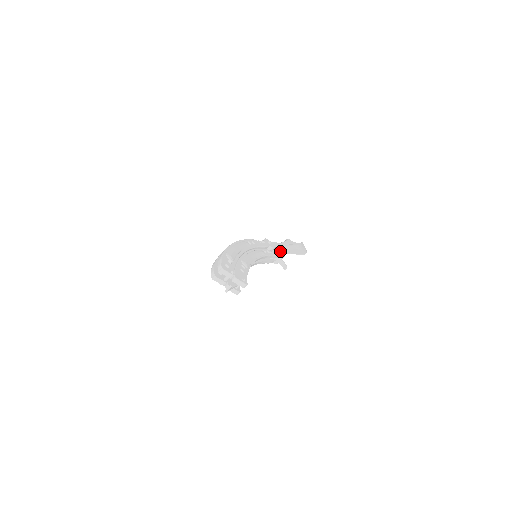
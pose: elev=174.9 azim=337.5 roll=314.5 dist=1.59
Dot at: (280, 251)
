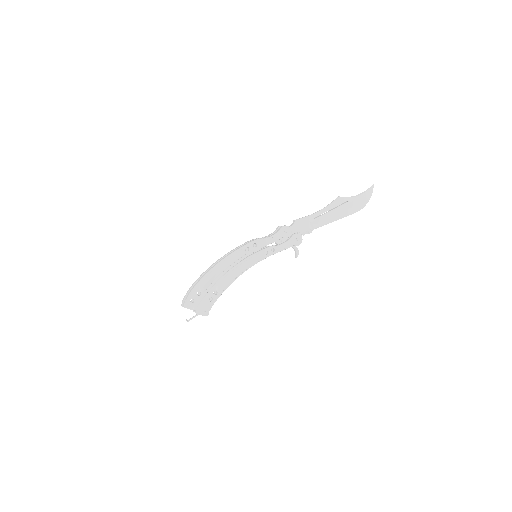
Dot at: (296, 240)
